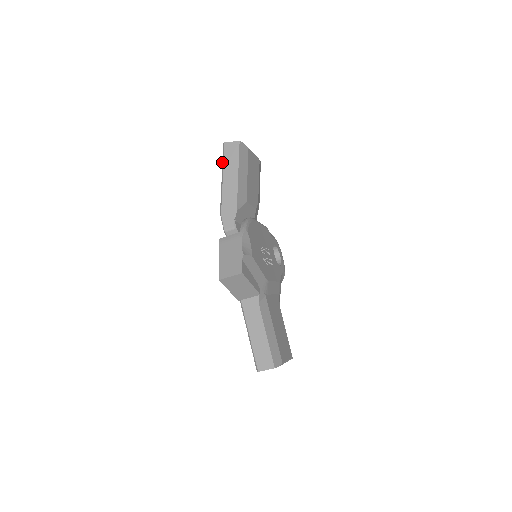
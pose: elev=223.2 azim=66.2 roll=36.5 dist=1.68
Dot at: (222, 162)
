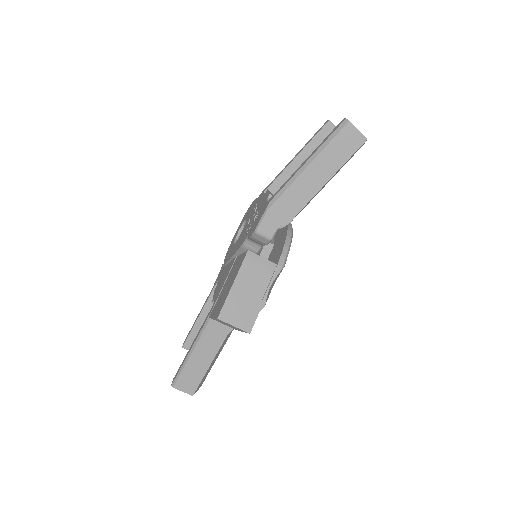
Dot at: (324, 142)
